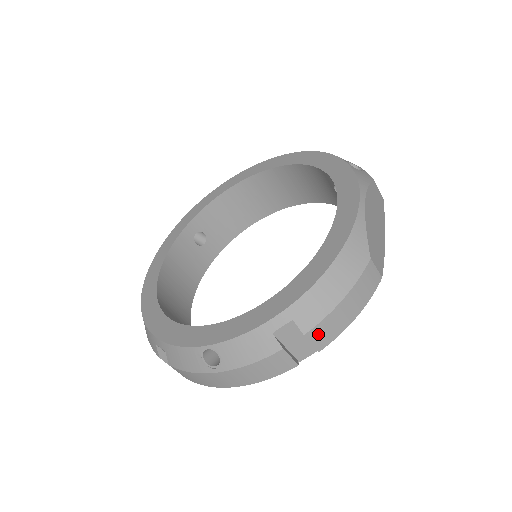
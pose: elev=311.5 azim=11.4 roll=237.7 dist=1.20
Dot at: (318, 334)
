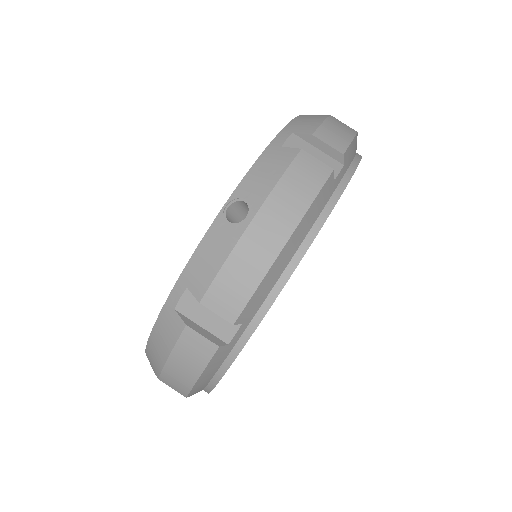
Dot at: (327, 136)
